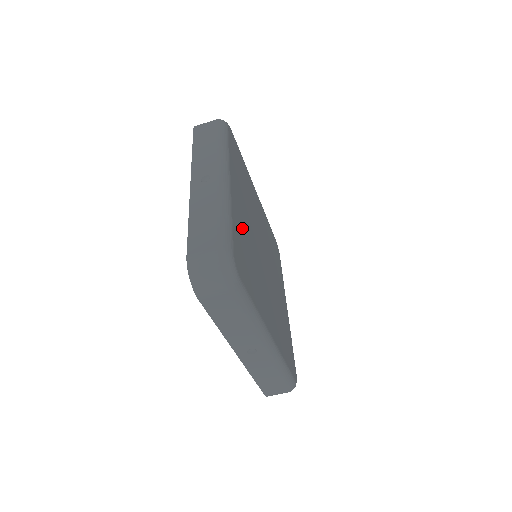
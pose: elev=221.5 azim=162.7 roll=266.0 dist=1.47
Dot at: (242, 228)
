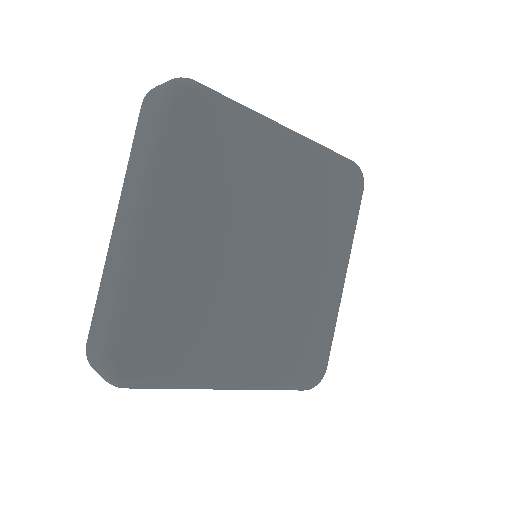
Dot at: (173, 281)
